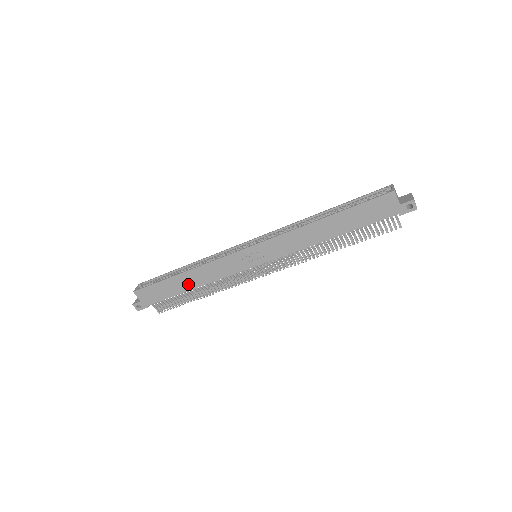
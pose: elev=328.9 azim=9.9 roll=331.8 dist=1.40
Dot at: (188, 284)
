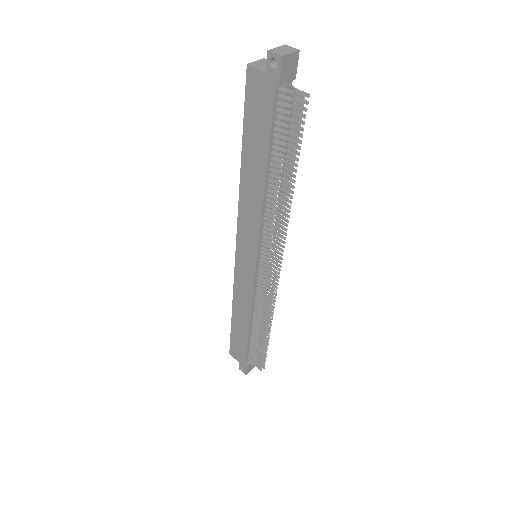
Dot at: (243, 323)
